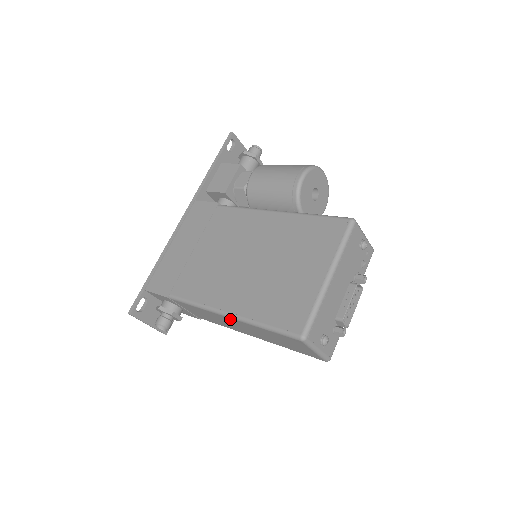
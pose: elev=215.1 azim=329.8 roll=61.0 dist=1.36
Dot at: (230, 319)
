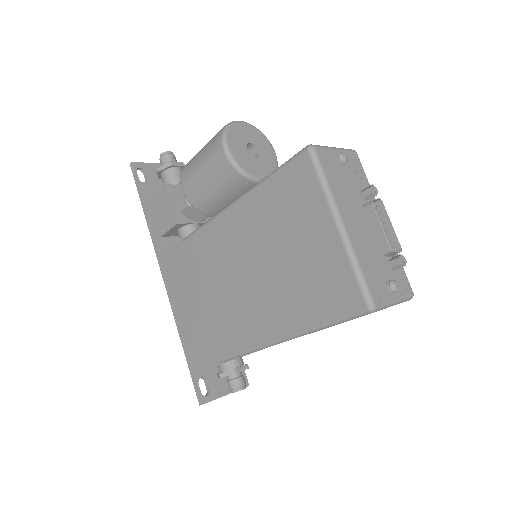
Dot at: occluded
